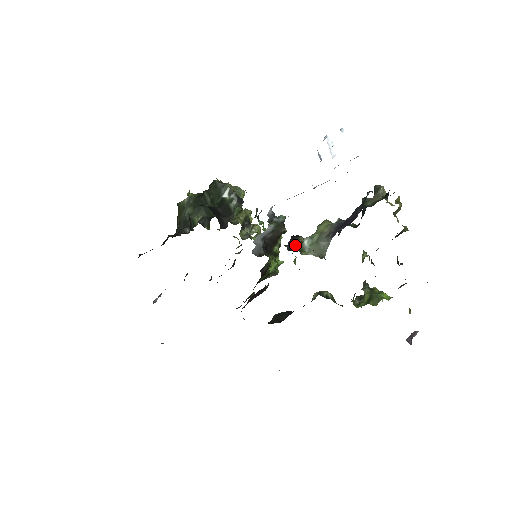
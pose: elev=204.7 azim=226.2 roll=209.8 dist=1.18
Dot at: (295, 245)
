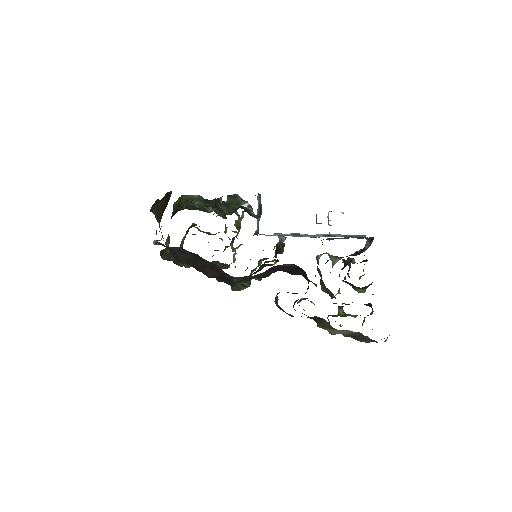
Dot at: occluded
